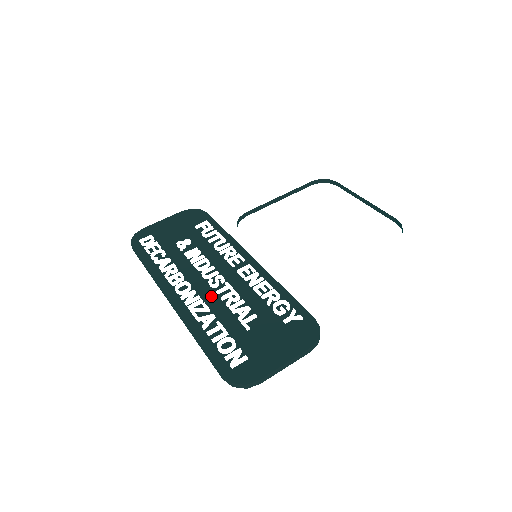
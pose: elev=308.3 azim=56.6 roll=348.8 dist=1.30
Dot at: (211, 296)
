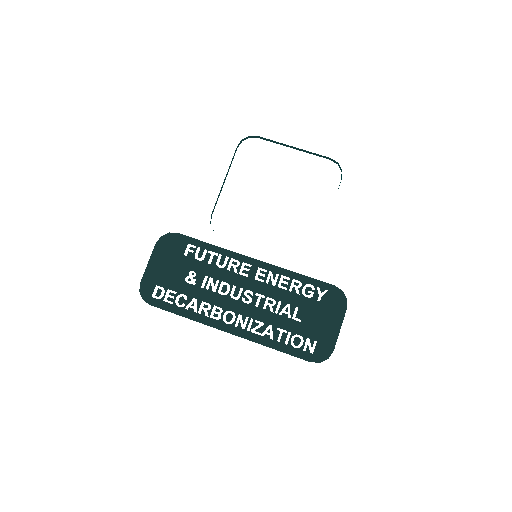
Dot at: (254, 311)
